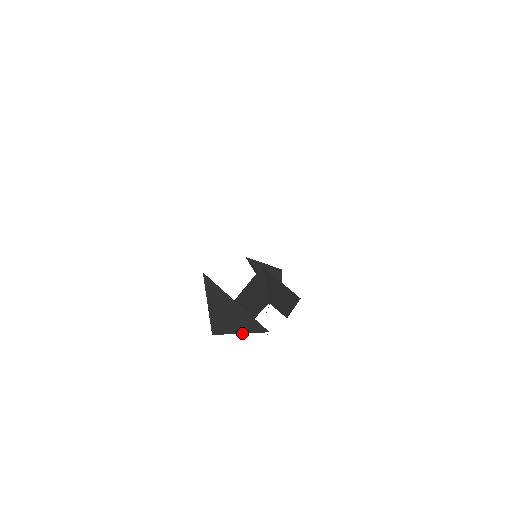
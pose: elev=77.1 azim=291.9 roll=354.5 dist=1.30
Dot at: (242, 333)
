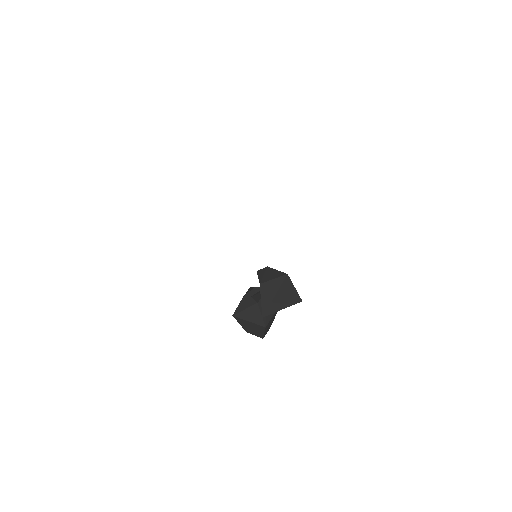
Dot at: occluded
